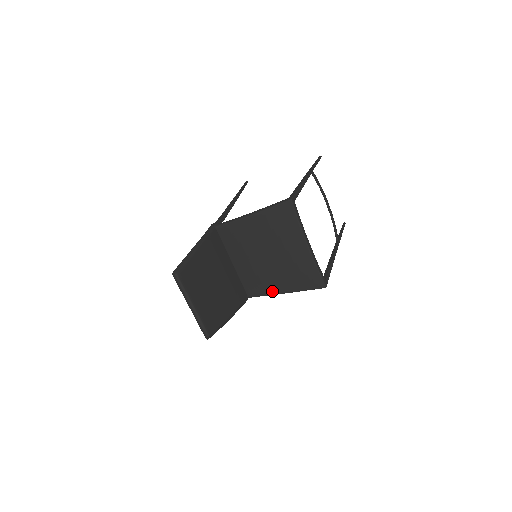
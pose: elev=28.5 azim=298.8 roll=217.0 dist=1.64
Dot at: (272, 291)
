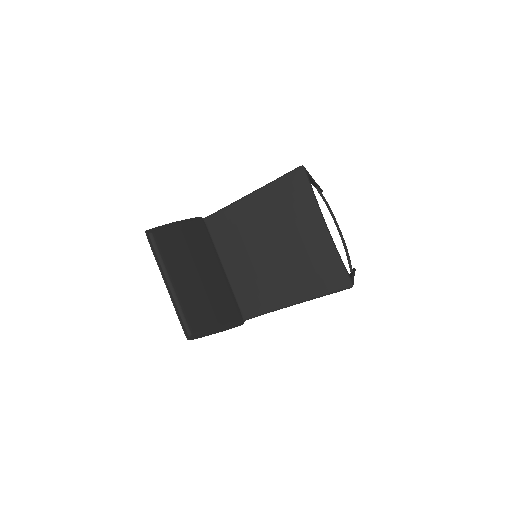
Dot at: (278, 303)
